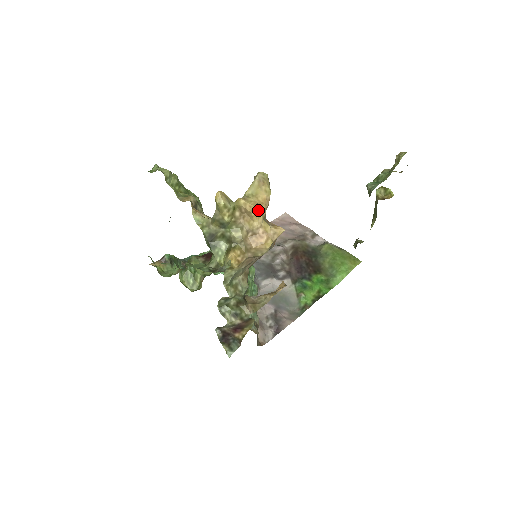
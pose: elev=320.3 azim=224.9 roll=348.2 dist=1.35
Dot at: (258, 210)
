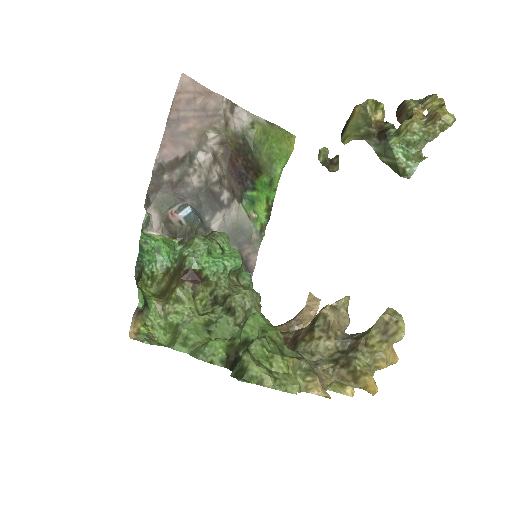
Dot at: occluded
